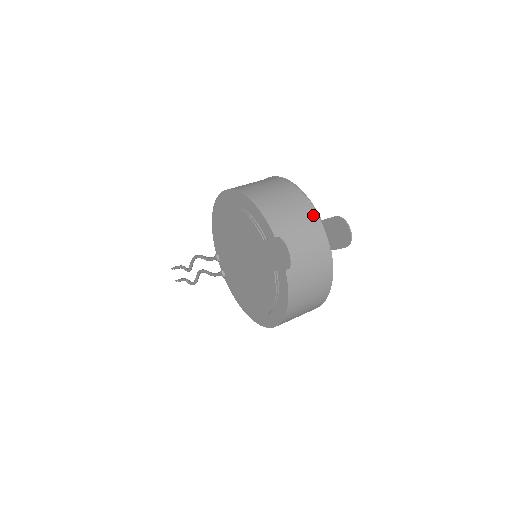
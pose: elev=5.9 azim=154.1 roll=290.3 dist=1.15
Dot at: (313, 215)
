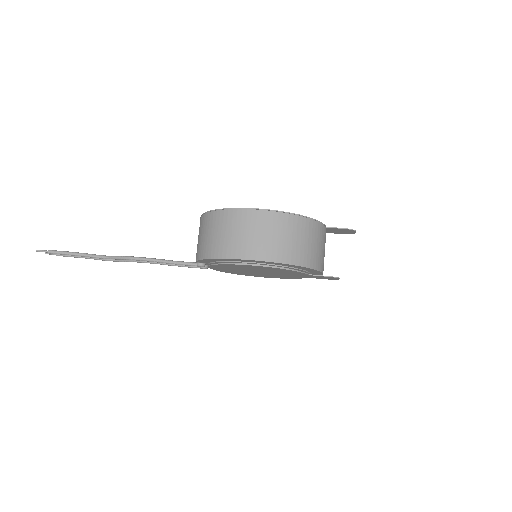
Dot at: (325, 231)
